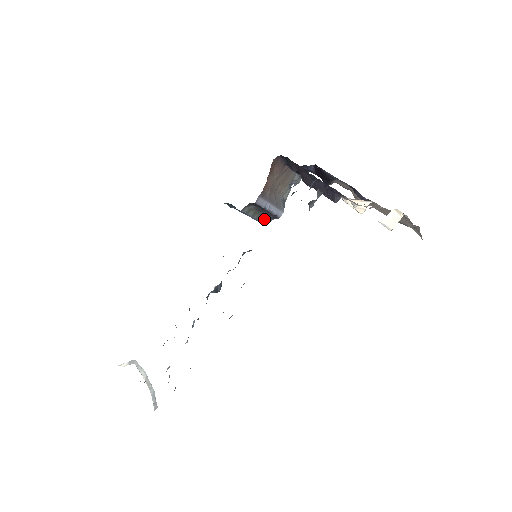
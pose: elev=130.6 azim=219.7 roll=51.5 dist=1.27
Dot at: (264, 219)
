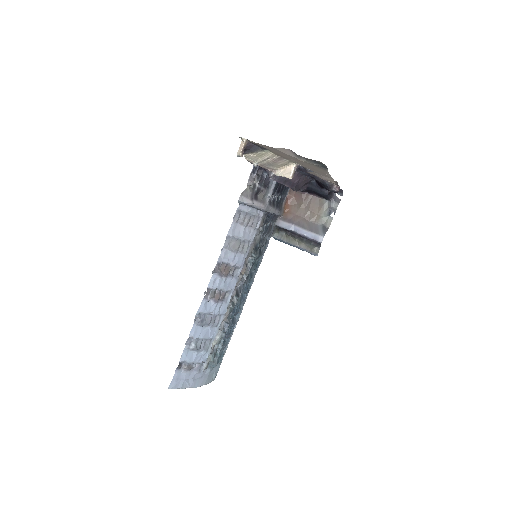
Dot at: (309, 248)
